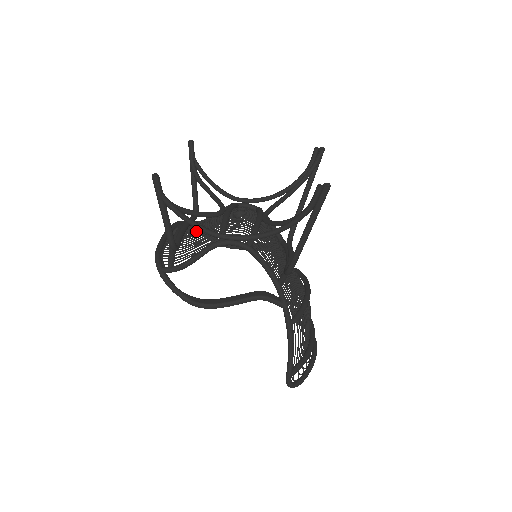
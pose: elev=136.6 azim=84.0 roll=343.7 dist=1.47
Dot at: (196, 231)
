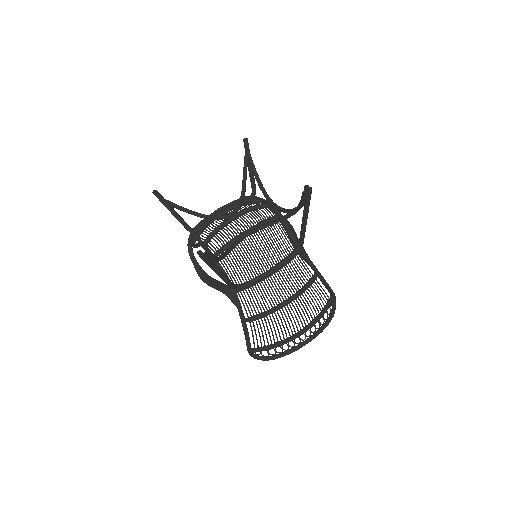
Dot at: (222, 220)
